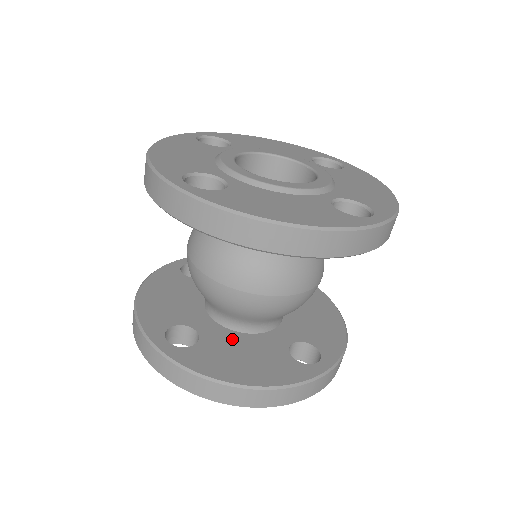
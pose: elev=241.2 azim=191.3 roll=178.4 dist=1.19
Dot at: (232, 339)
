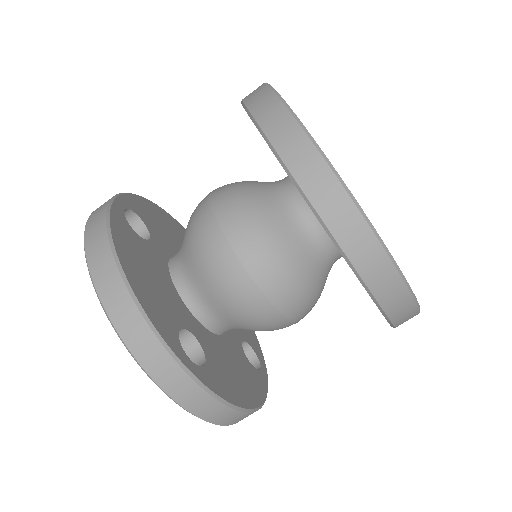
Dot at: (161, 270)
